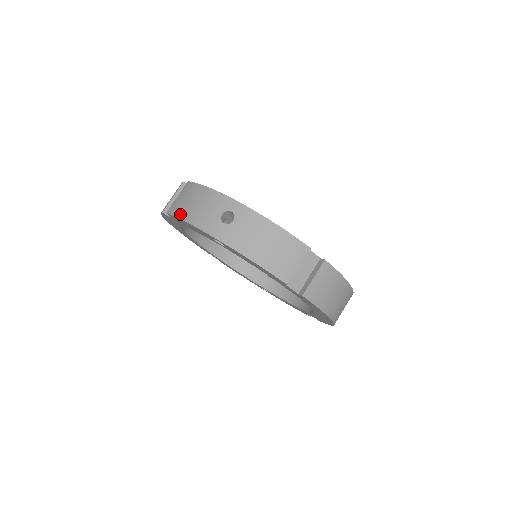
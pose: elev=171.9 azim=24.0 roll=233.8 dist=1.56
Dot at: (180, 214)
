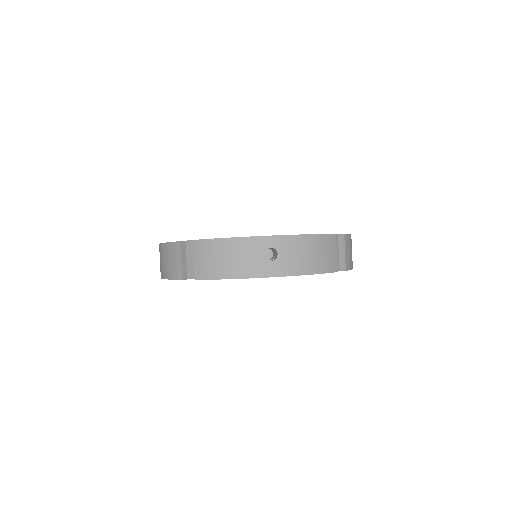
Dot at: (219, 275)
